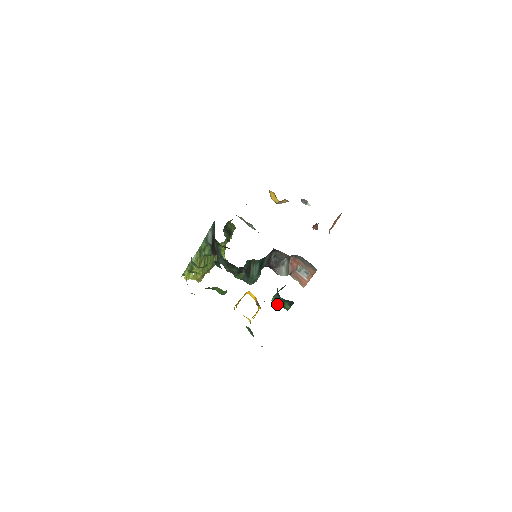
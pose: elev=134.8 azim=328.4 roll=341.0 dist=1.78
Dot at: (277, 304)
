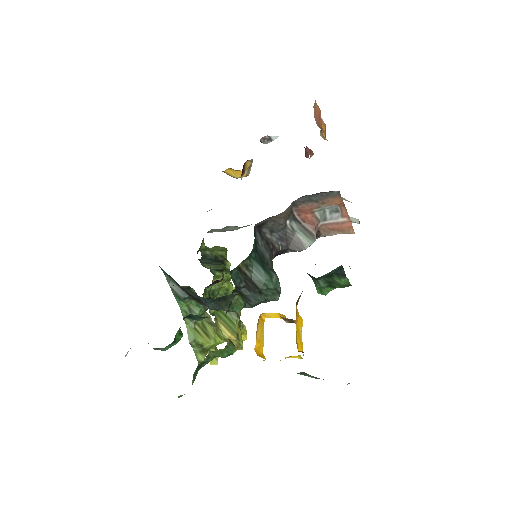
Dot at: (328, 291)
